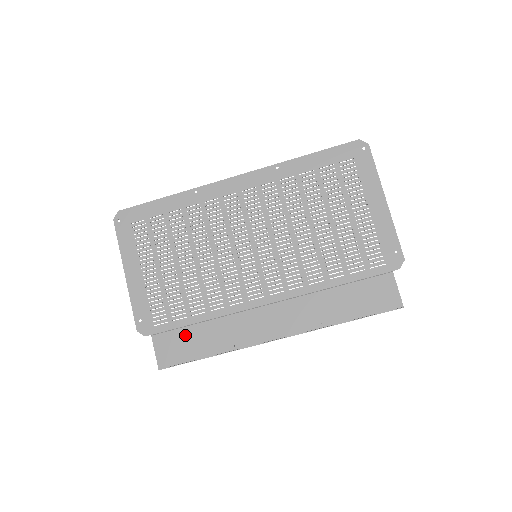
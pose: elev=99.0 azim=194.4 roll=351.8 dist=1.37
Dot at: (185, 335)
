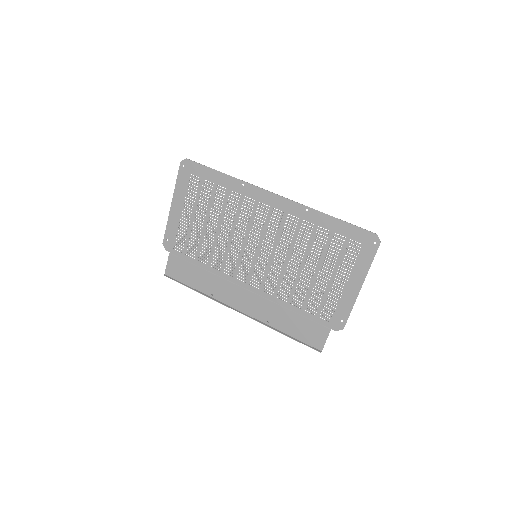
Dot at: (188, 268)
